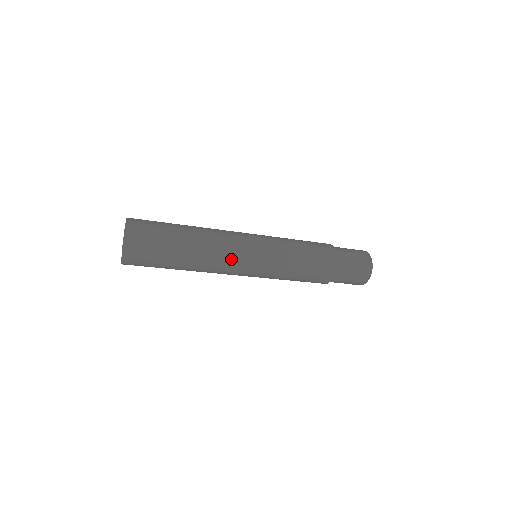
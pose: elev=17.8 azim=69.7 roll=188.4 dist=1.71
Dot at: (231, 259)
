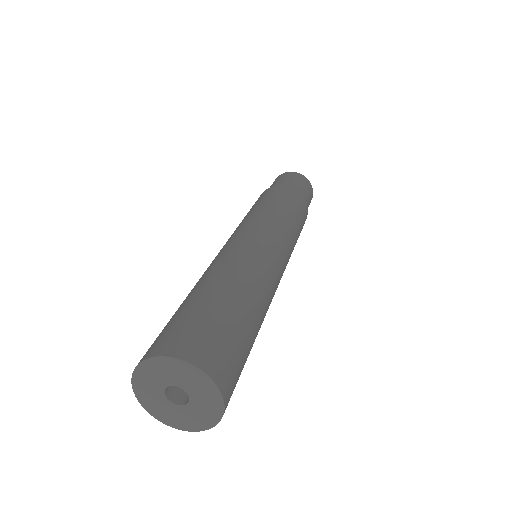
Dot at: occluded
